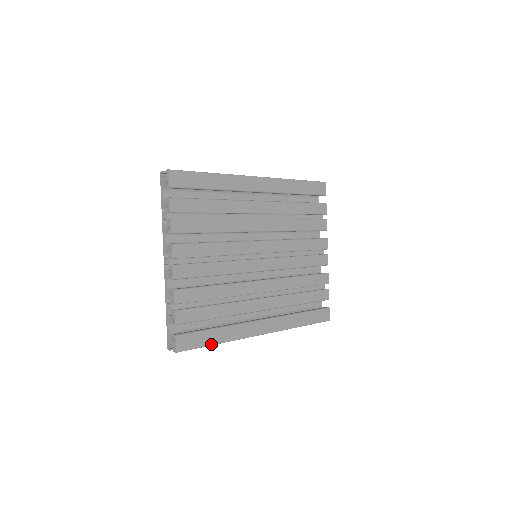
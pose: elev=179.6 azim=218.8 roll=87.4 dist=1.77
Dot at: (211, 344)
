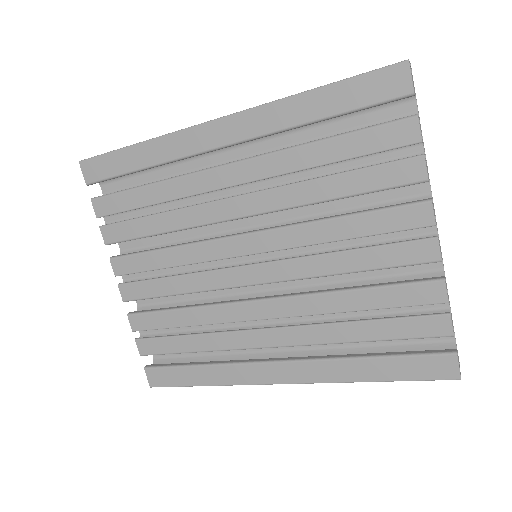
Dot at: (194, 385)
